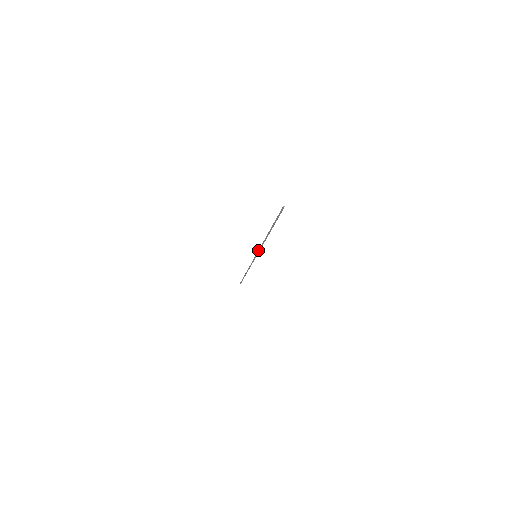
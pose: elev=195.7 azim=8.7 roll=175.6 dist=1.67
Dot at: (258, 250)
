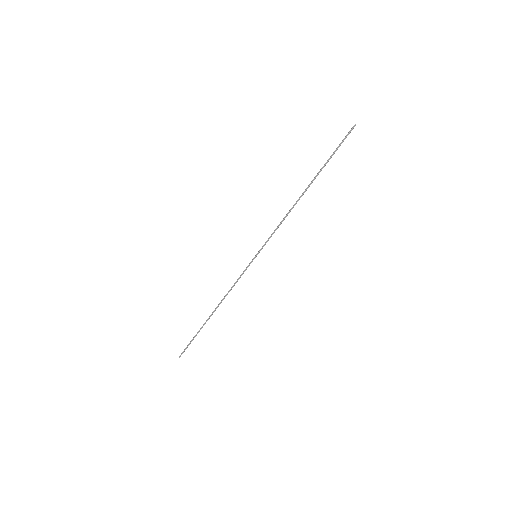
Dot at: (268, 238)
